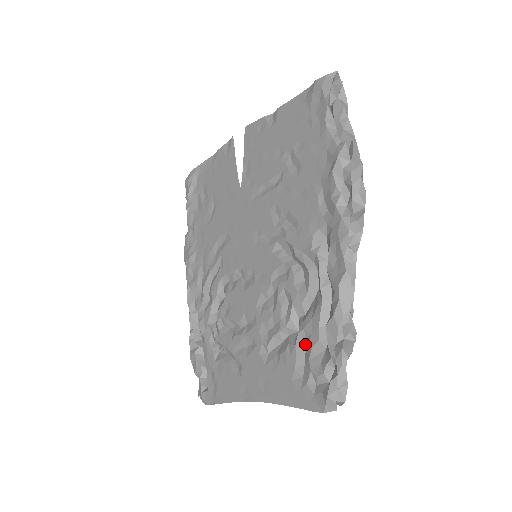
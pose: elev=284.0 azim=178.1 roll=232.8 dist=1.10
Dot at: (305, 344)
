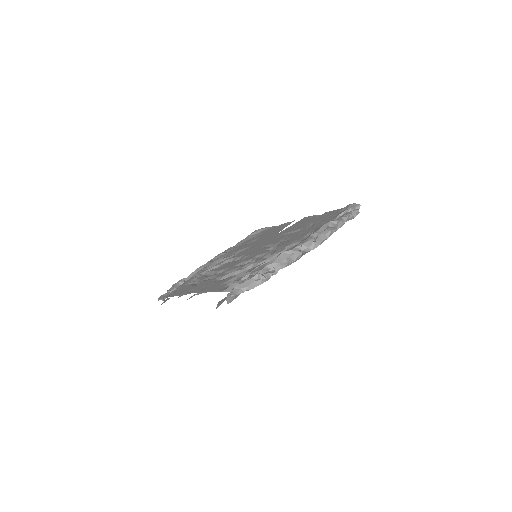
Dot at: occluded
